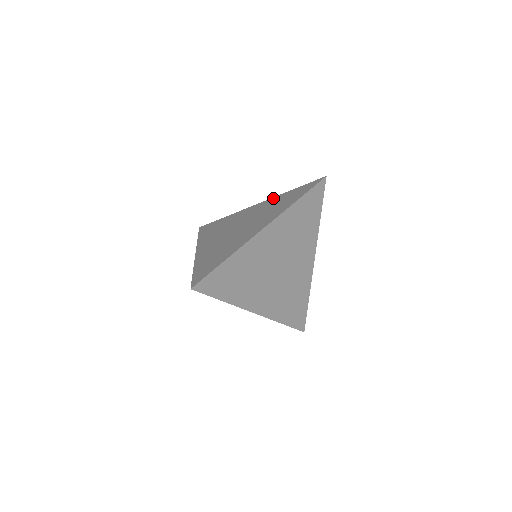
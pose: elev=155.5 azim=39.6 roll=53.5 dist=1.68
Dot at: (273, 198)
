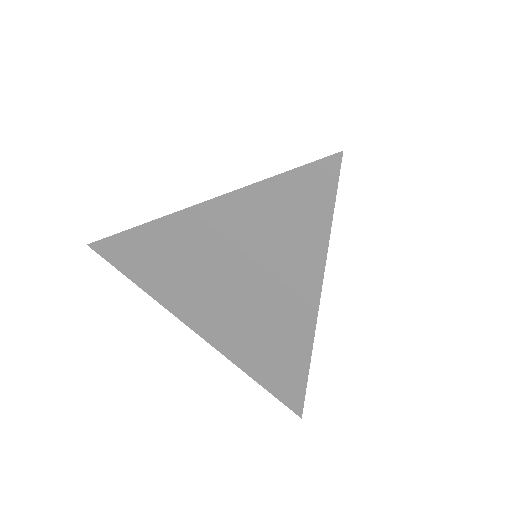
Dot at: (229, 201)
